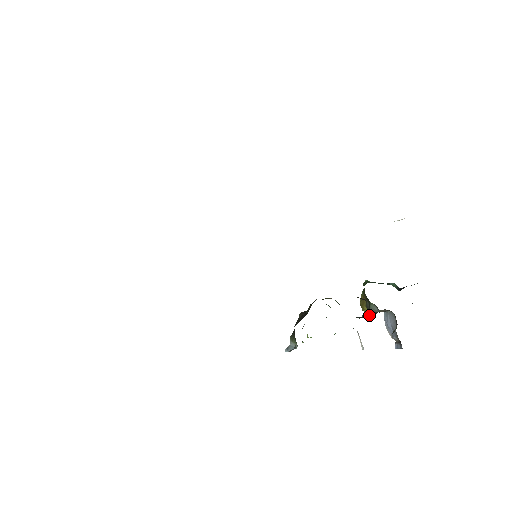
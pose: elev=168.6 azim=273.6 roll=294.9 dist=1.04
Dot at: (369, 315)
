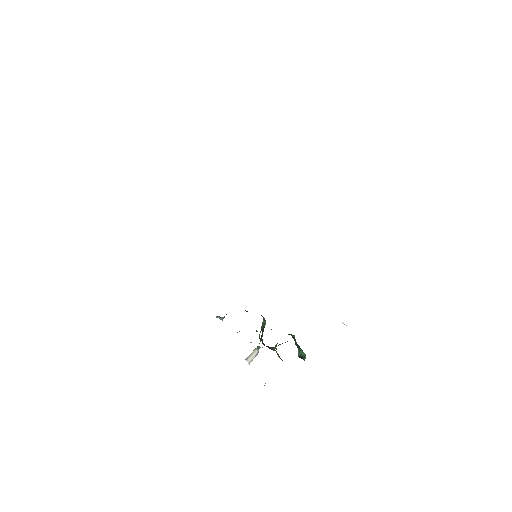
Dot at: (268, 347)
